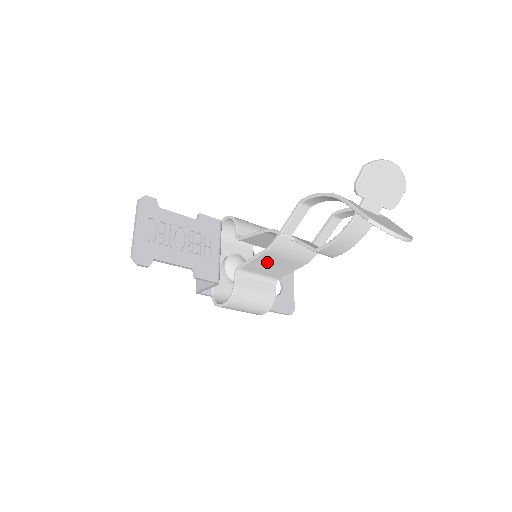
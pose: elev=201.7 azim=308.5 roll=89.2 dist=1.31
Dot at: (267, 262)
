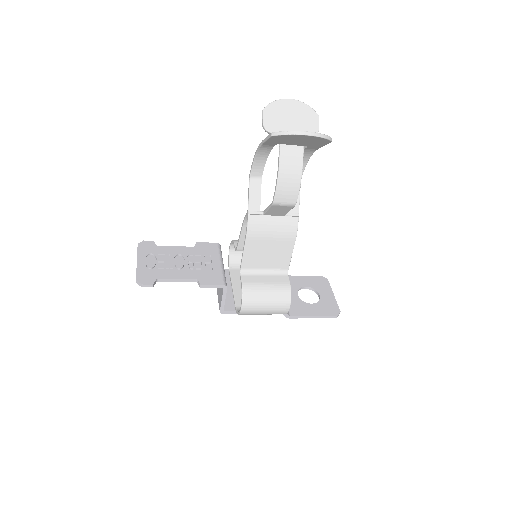
Dot at: (259, 249)
